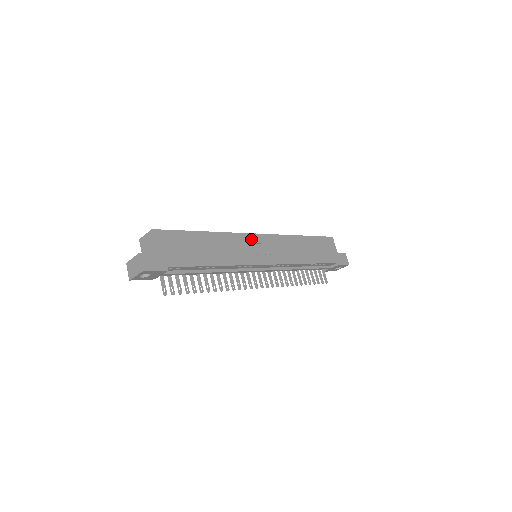
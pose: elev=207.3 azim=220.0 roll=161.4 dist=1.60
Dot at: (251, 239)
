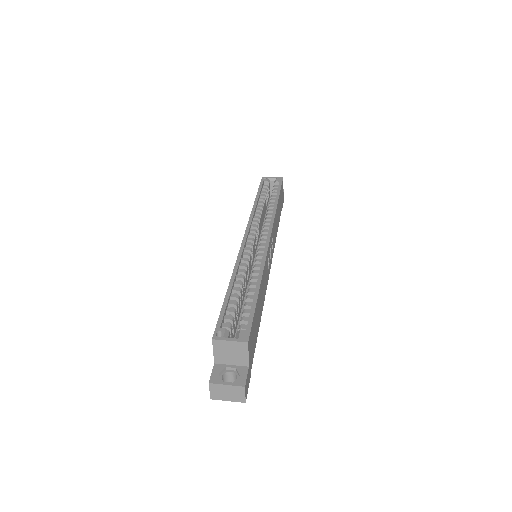
Dot at: (268, 252)
